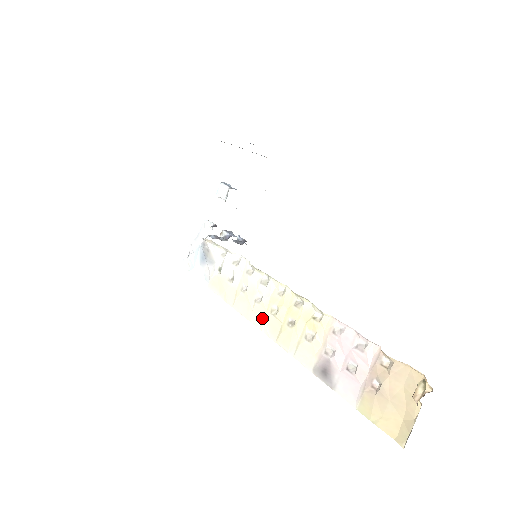
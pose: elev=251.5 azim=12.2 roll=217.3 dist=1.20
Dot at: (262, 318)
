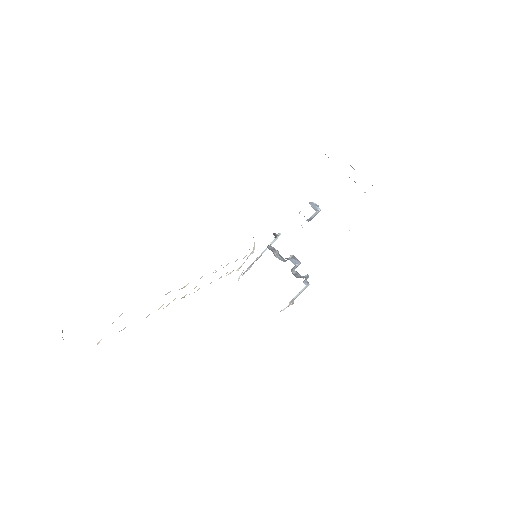
Dot at: occluded
